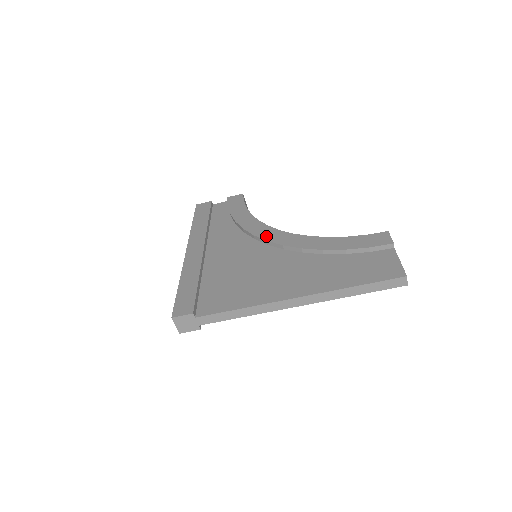
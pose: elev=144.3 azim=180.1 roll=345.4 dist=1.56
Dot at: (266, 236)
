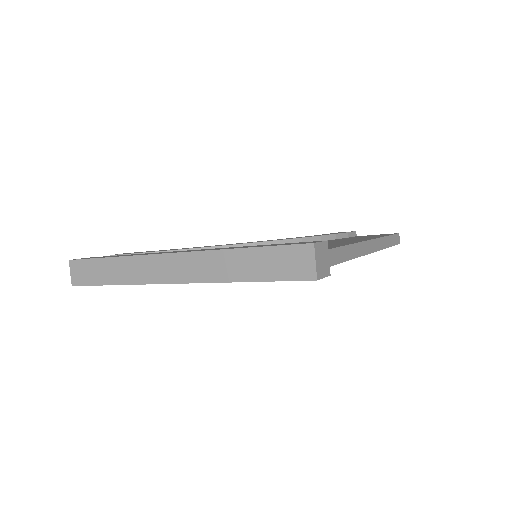
Dot at: occluded
